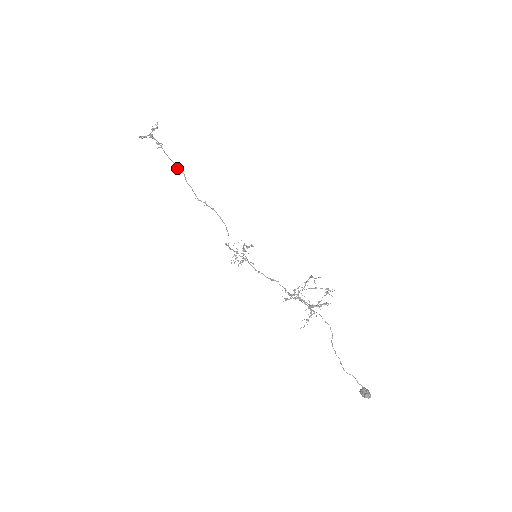
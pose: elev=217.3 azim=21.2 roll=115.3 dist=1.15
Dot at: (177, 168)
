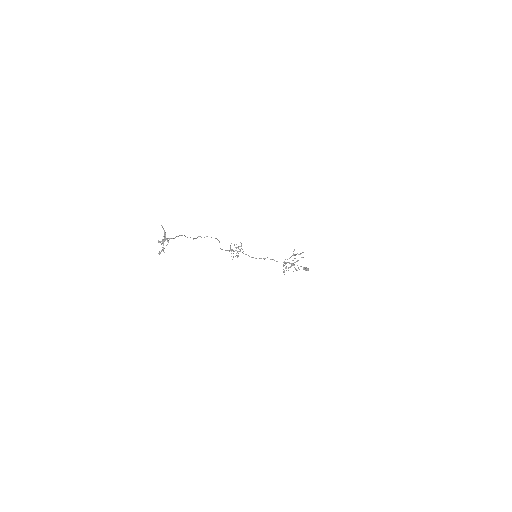
Dot at: occluded
